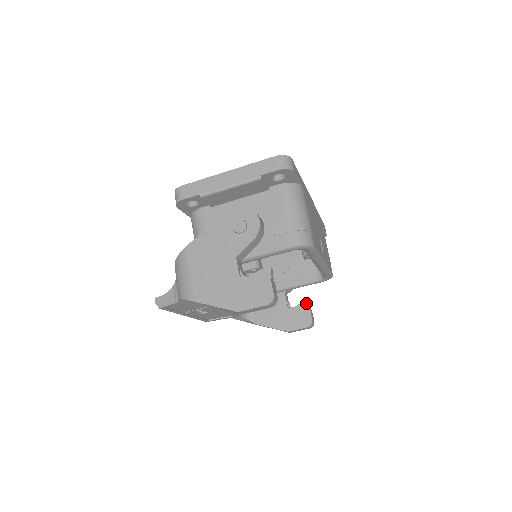
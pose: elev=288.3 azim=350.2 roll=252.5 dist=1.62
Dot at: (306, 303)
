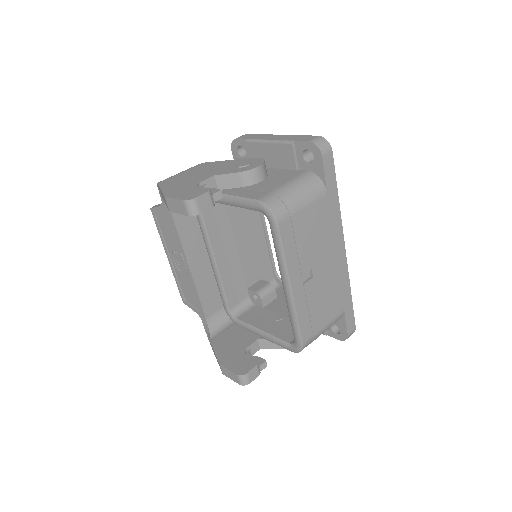
Dot at: (262, 360)
